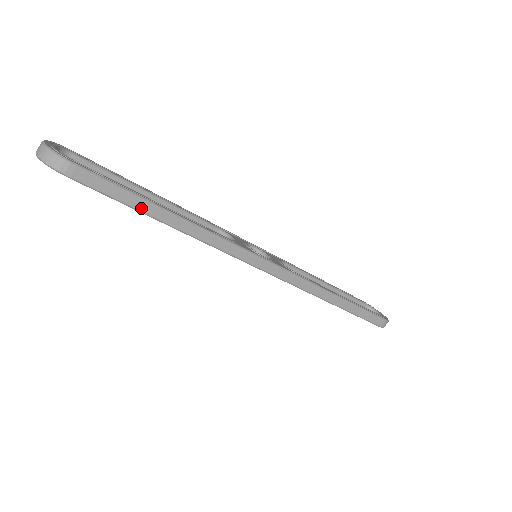
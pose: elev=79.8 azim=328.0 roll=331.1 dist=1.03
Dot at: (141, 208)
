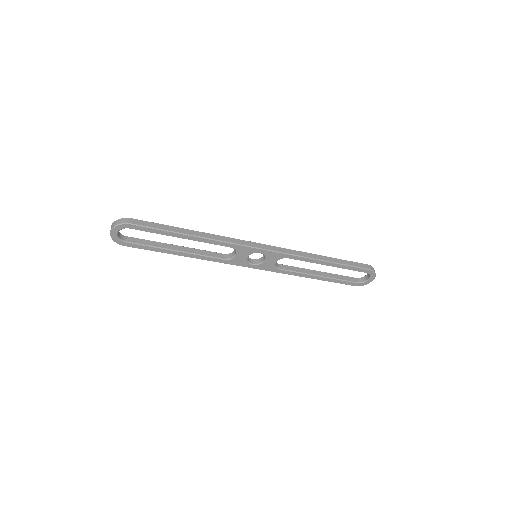
Dot at: (173, 230)
